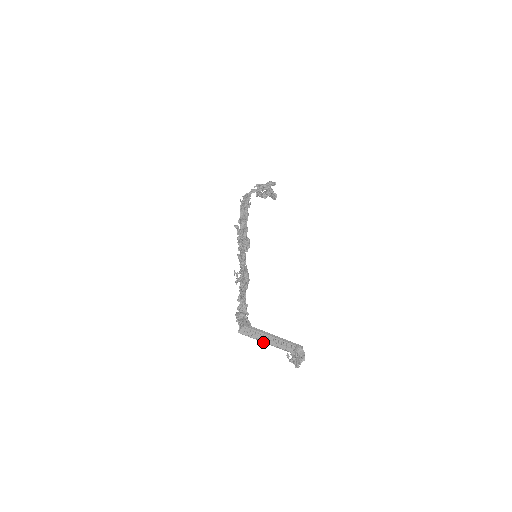
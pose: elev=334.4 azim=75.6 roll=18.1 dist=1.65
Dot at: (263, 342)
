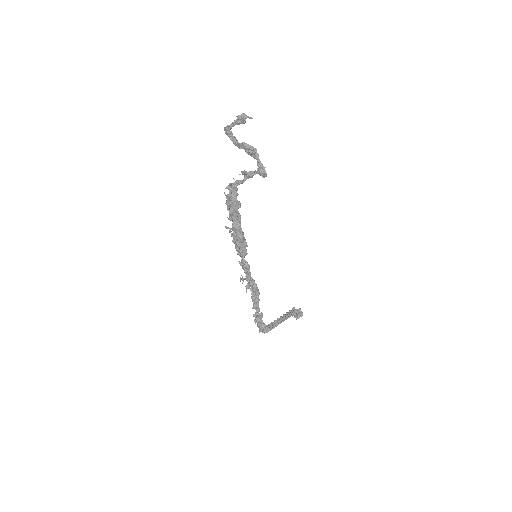
Dot at: (274, 321)
